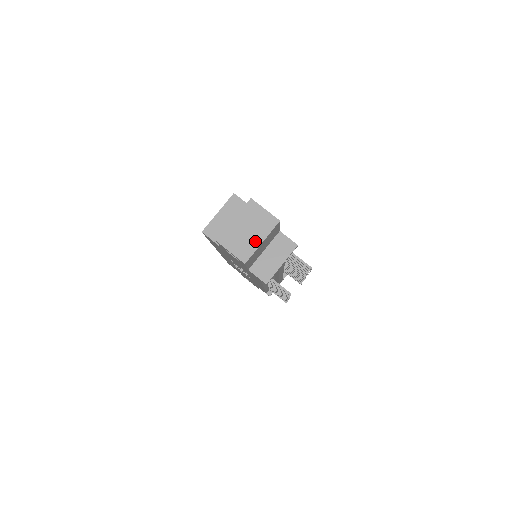
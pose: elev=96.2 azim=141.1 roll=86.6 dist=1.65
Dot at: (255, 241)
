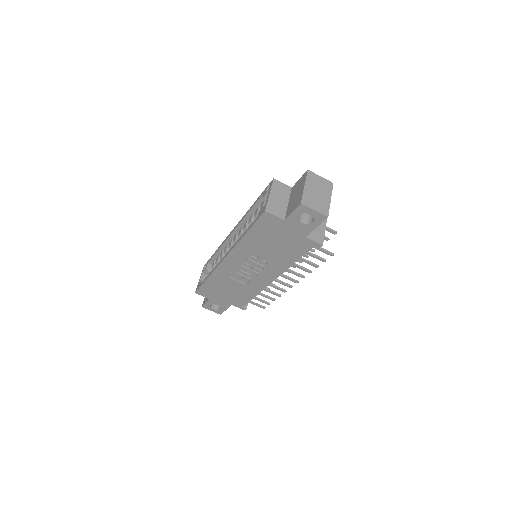
Dot at: (326, 199)
